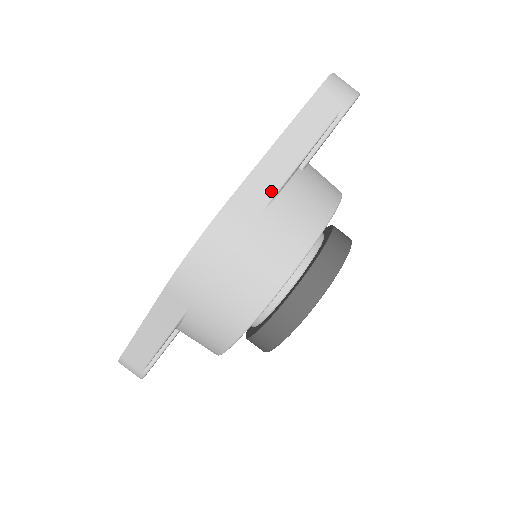
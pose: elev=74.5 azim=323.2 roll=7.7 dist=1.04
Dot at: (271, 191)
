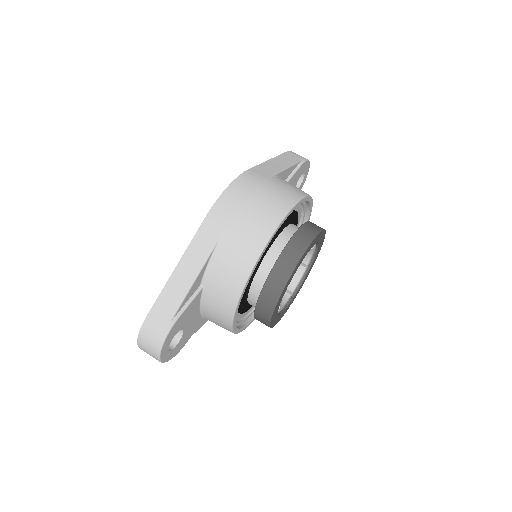
Dot at: (272, 172)
